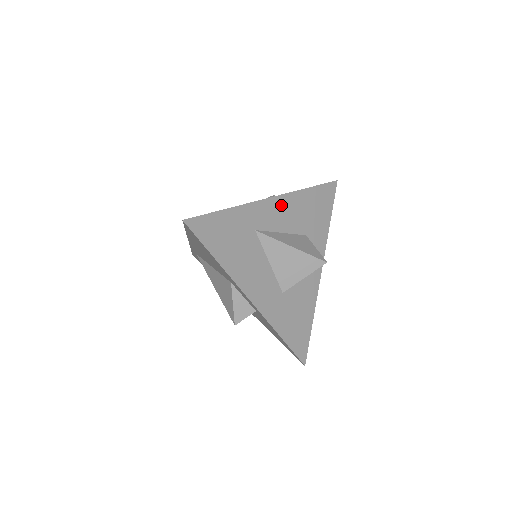
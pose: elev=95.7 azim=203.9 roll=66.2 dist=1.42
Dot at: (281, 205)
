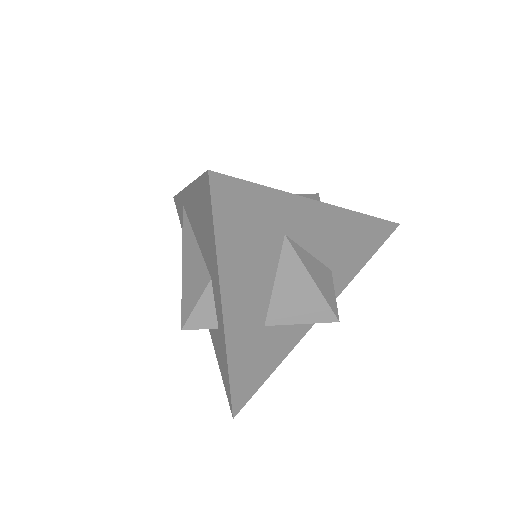
Dot at: (331, 219)
